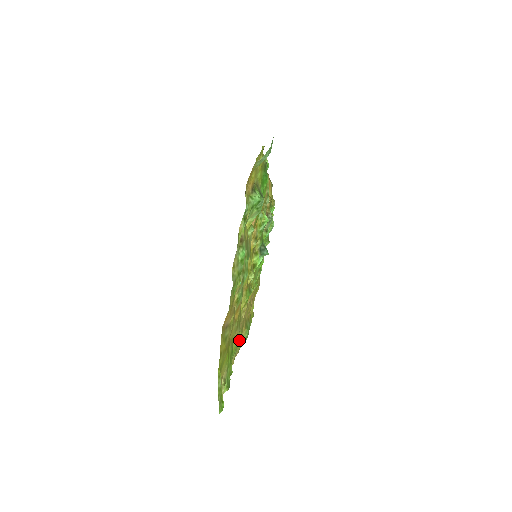
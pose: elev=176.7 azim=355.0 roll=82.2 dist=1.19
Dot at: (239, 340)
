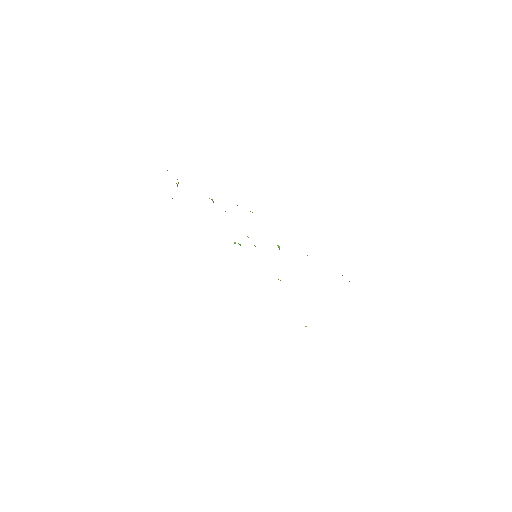
Dot at: occluded
